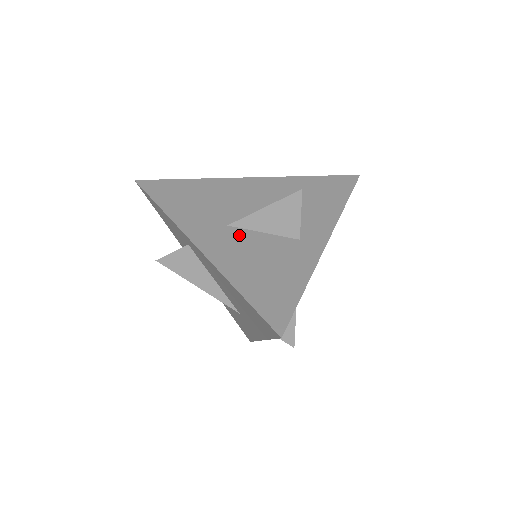
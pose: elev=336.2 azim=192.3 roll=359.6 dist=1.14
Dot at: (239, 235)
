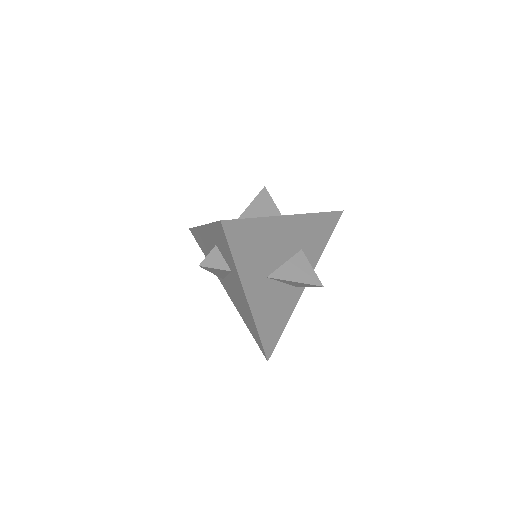
Dot at: (270, 287)
